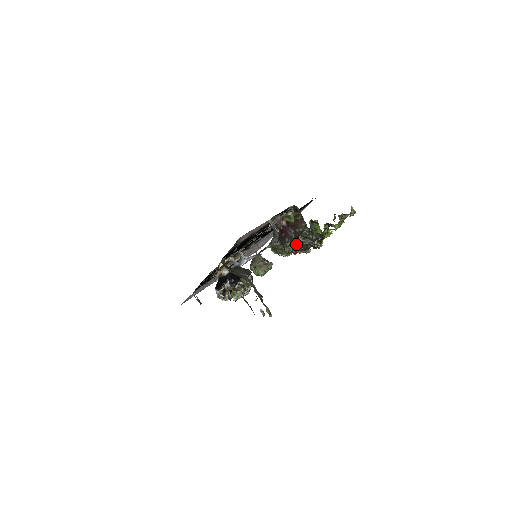
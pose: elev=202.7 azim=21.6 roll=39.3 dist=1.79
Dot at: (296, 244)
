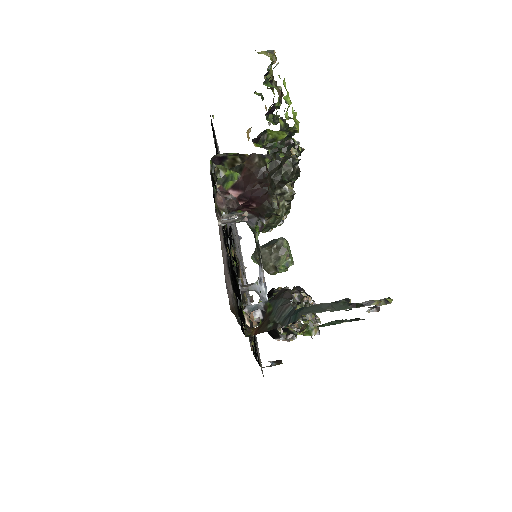
Dot at: (280, 189)
